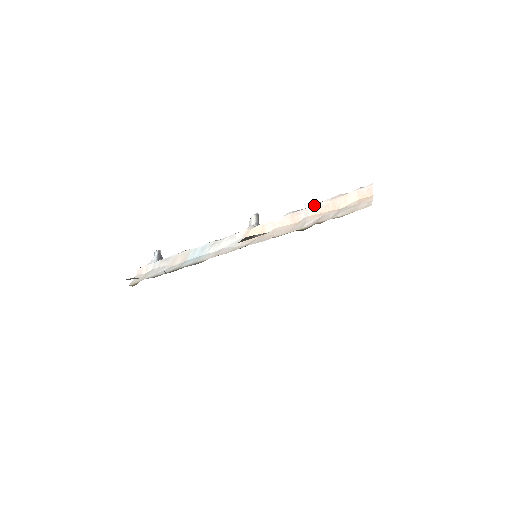
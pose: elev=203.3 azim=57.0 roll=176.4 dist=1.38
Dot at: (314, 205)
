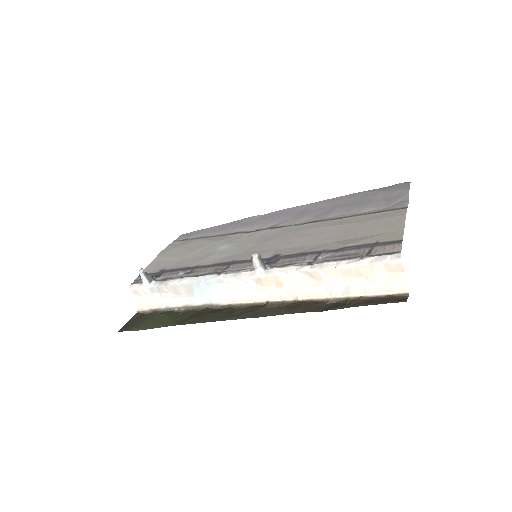
Dot at: (334, 268)
